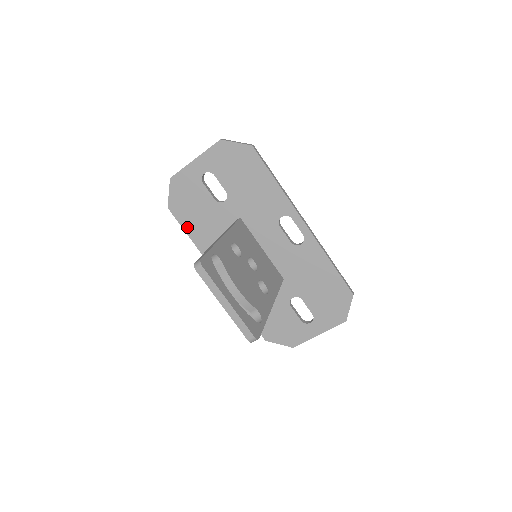
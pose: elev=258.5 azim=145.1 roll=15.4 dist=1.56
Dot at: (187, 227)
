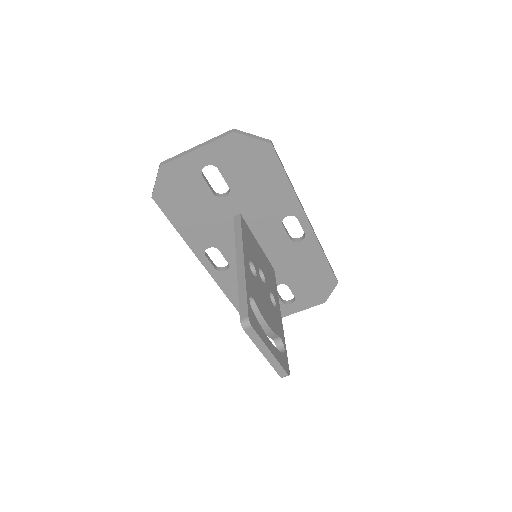
Dot at: (174, 218)
